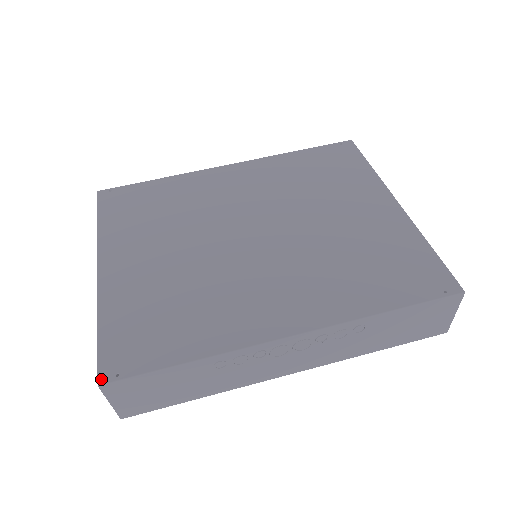
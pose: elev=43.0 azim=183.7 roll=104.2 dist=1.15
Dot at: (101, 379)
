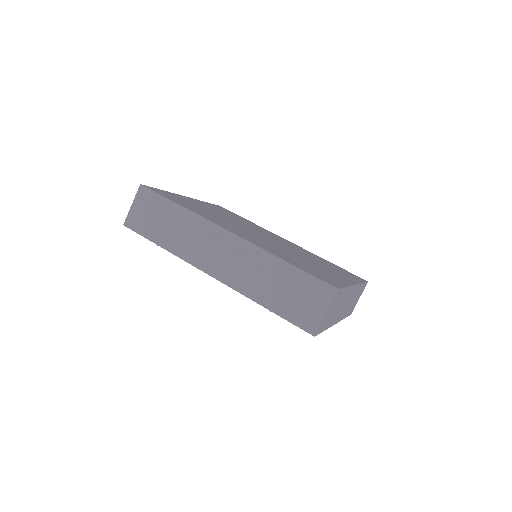
Dot at: (144, 185)
